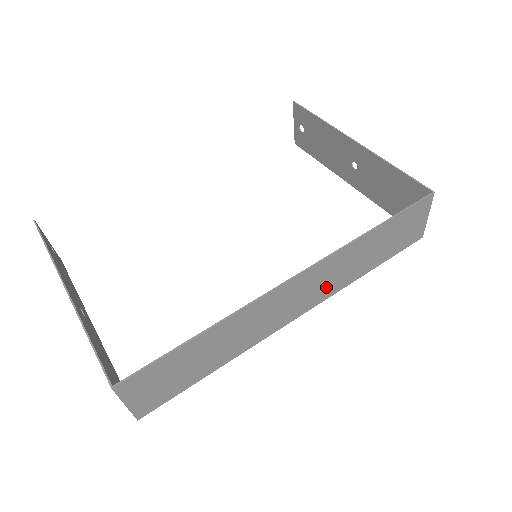
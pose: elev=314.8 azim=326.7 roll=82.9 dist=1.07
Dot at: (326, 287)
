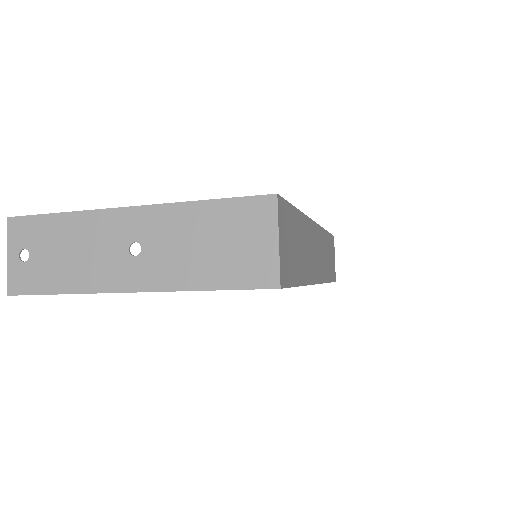
Dot at: (322, 265)
